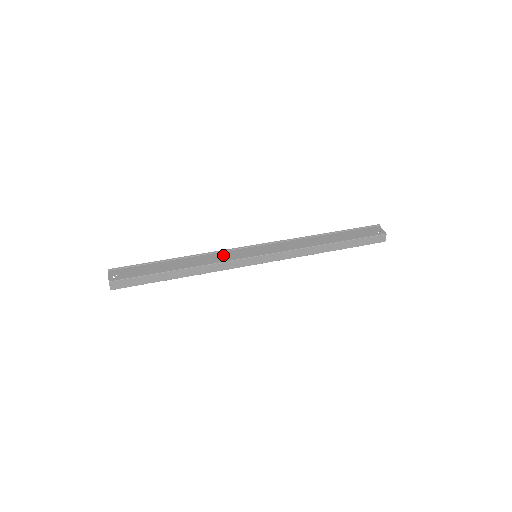
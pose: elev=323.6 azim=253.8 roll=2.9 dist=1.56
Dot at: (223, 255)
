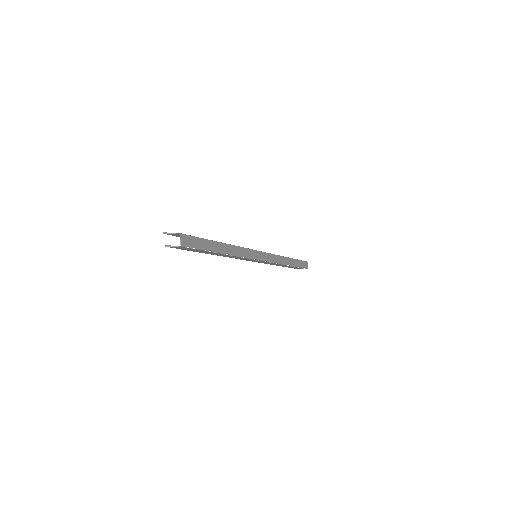
Dot at: occluded
